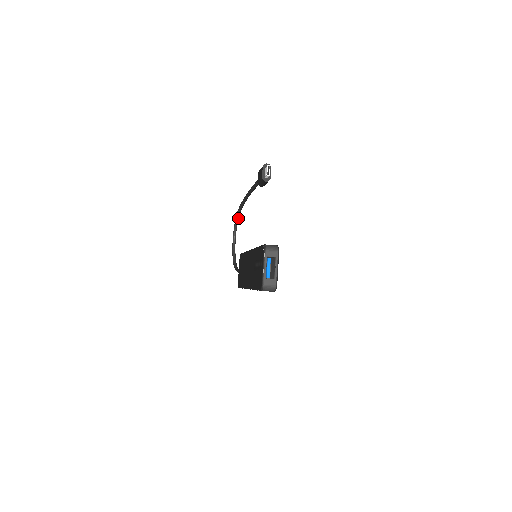
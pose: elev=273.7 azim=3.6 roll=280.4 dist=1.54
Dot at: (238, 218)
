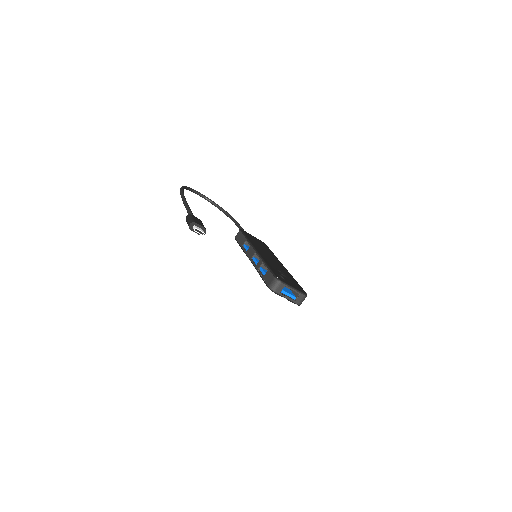
Dot at: (186, 188)
